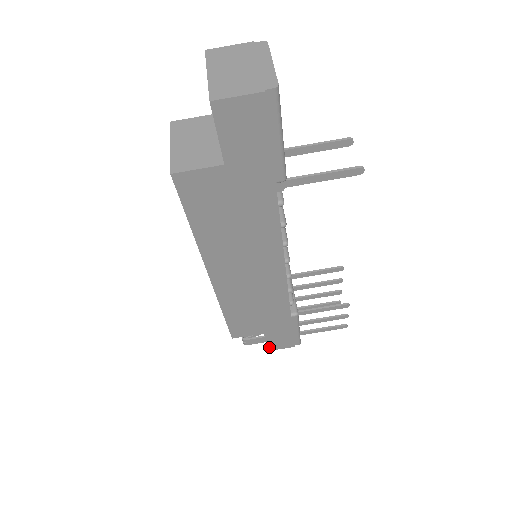
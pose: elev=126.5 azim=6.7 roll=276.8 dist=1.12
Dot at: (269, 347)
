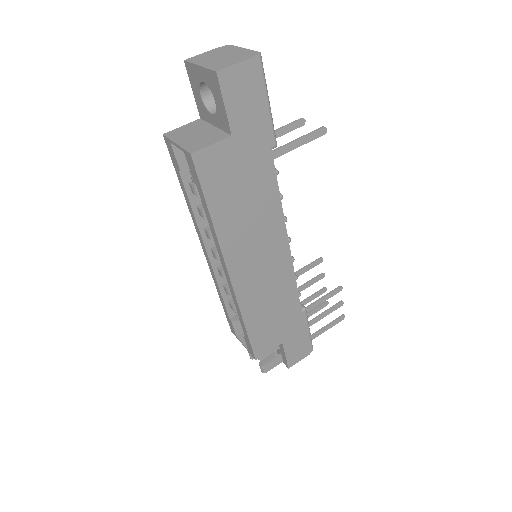
Dot at: (288, 362)
